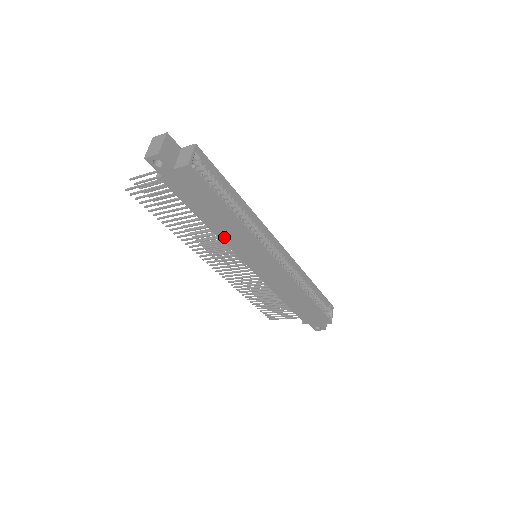
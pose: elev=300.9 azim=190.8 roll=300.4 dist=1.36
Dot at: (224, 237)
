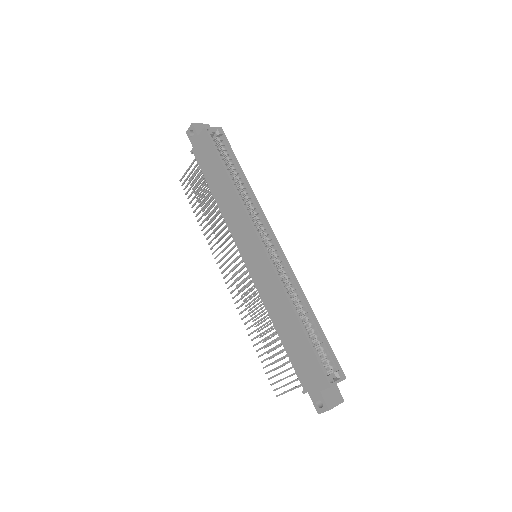
Dot at: (226, 215)
